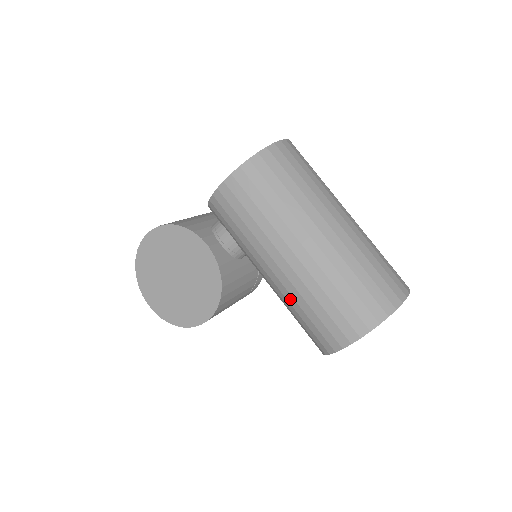
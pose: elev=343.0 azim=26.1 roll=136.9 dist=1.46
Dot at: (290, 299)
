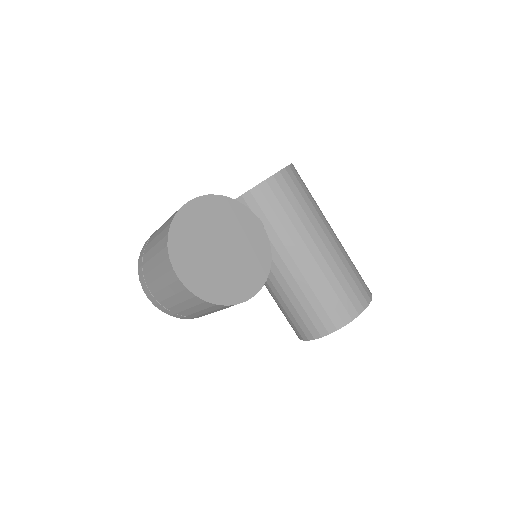
Dot at: (320, 276)
